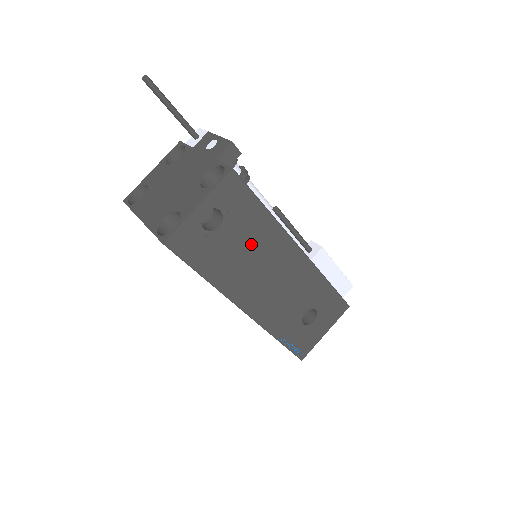
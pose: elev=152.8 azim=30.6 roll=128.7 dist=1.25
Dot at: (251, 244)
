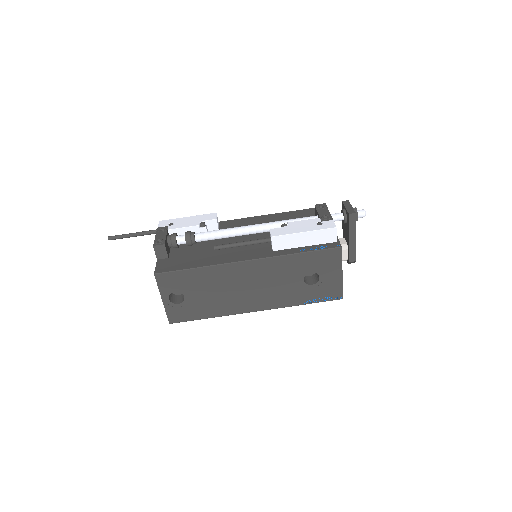
Dot at: (212, 287)
